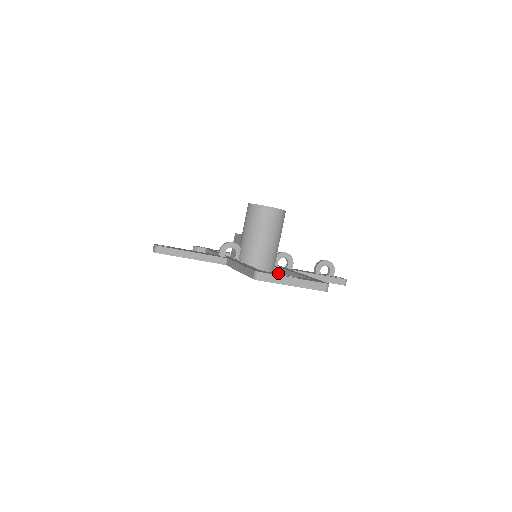
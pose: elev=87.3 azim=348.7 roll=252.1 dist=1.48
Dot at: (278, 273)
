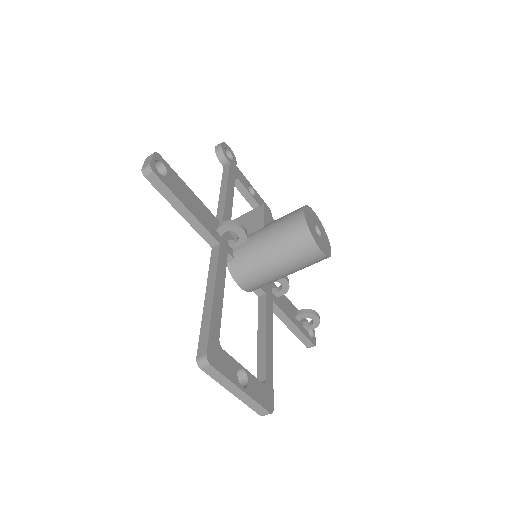
Dot at: (258, 294)
